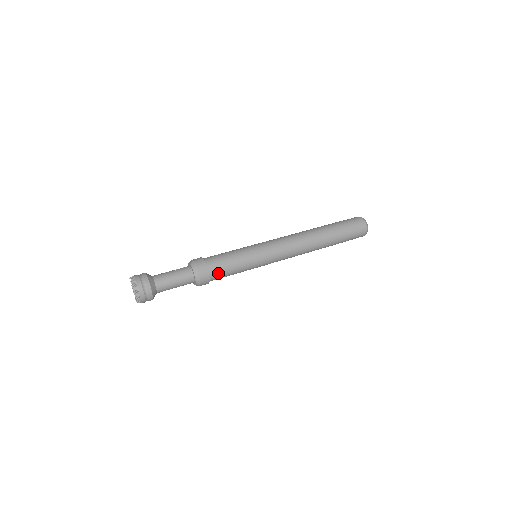
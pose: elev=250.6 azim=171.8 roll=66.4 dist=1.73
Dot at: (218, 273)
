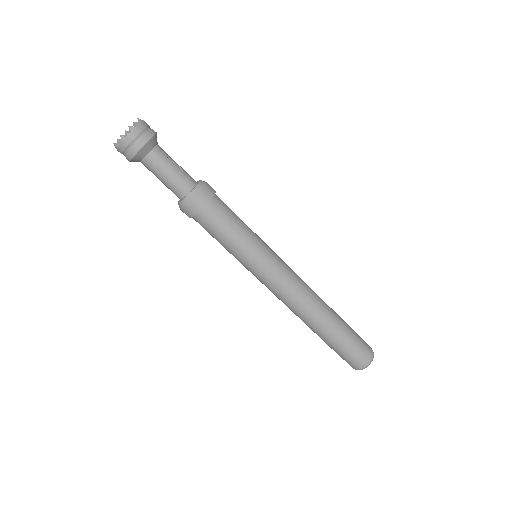
Dot at: (204, 225)
